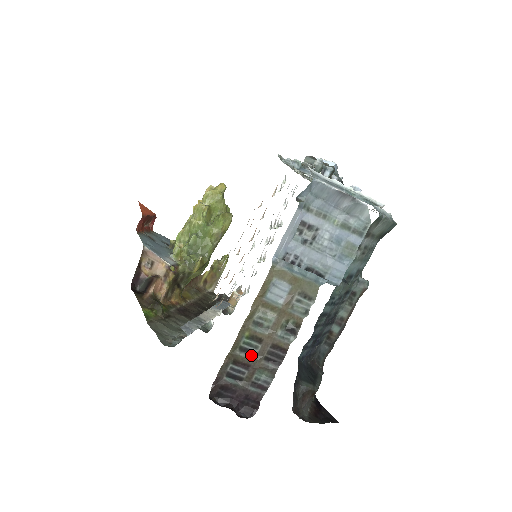
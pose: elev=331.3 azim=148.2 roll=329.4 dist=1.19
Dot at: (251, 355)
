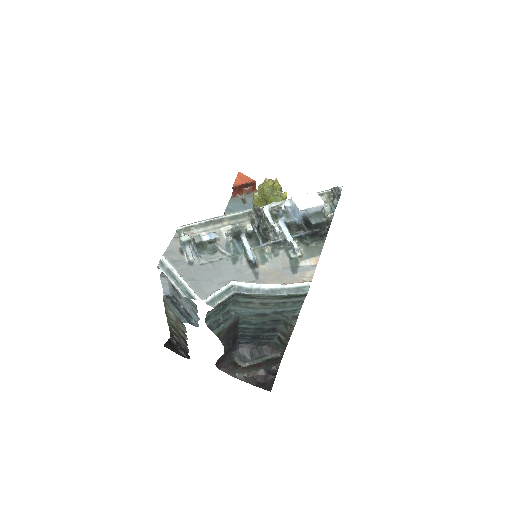
Dot at: (176, 332)
